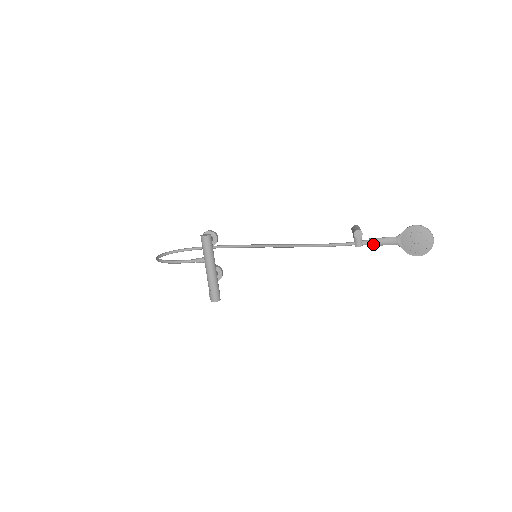
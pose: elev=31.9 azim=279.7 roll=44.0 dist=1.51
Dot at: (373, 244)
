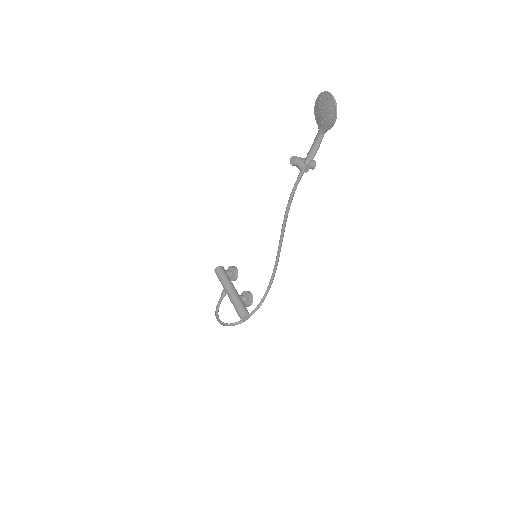
Dot at: (310, 155)
